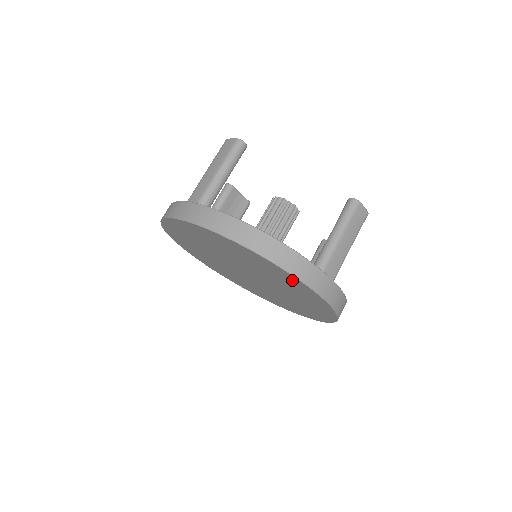
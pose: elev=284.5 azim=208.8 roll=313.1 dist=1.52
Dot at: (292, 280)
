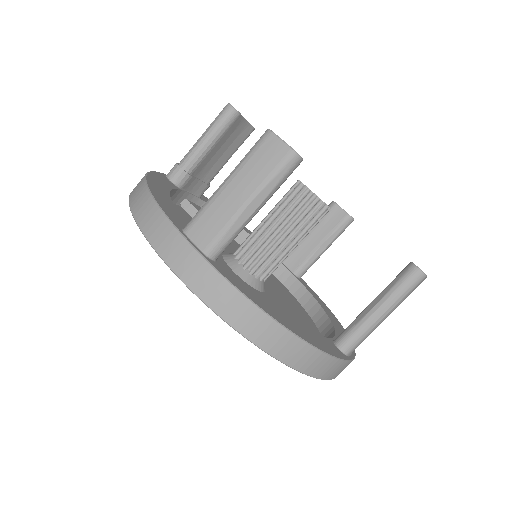
Dot at: occluded
